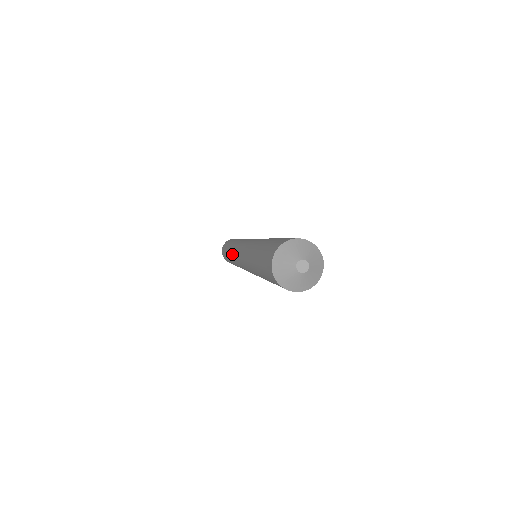
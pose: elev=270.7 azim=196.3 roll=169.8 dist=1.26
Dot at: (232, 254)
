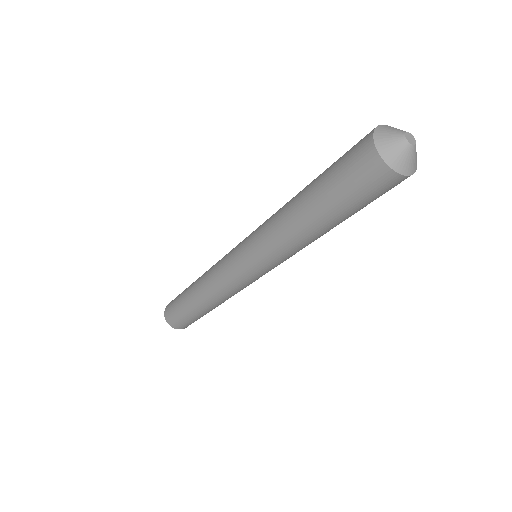
Dot at: (211, 276)
